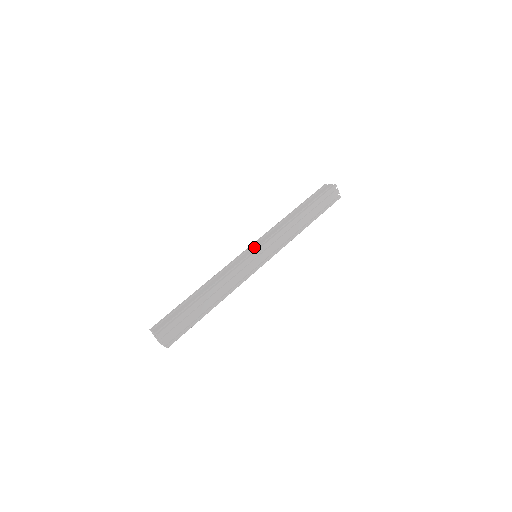
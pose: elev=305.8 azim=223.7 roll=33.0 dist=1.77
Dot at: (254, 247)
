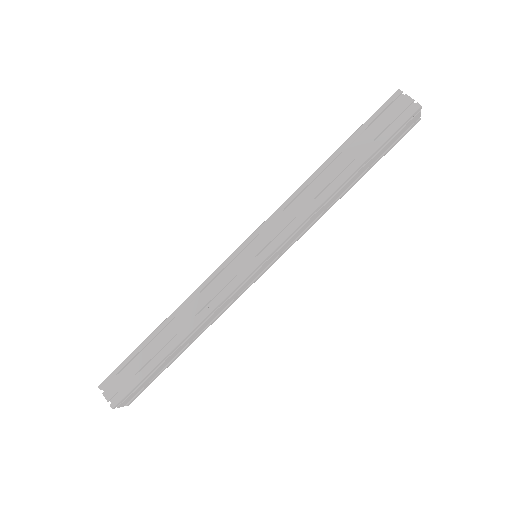
Dot at: (254, 249)
